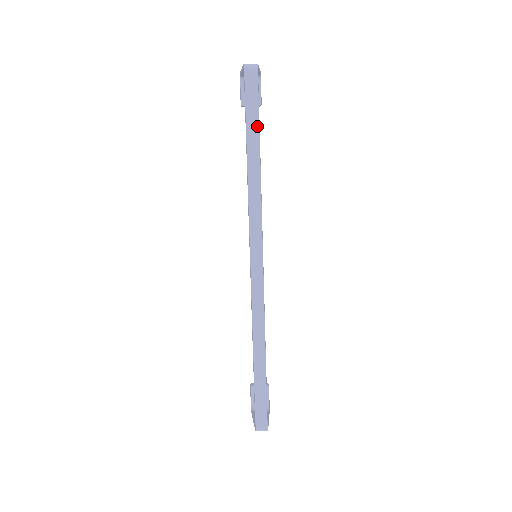
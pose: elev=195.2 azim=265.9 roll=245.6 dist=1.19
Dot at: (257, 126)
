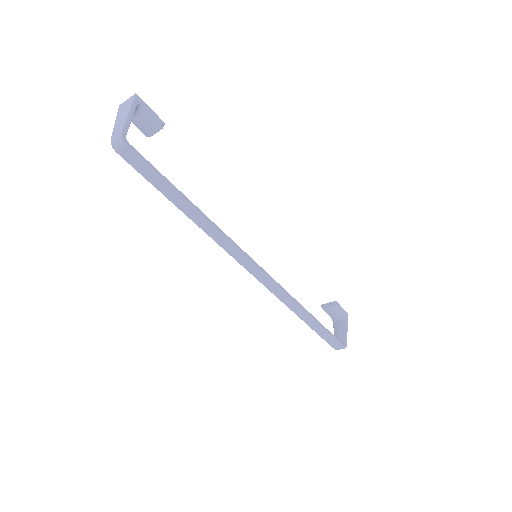
Dot at: (170, 189)
